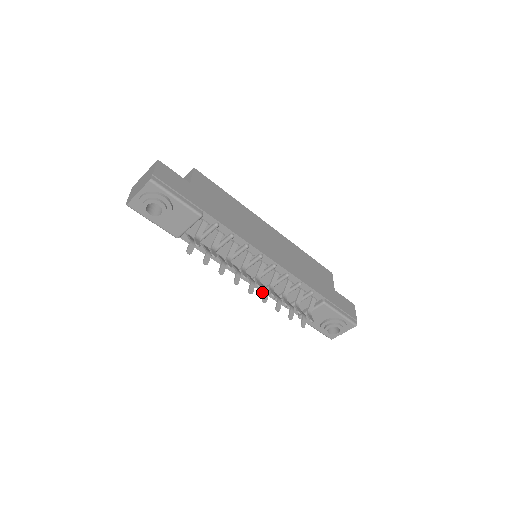
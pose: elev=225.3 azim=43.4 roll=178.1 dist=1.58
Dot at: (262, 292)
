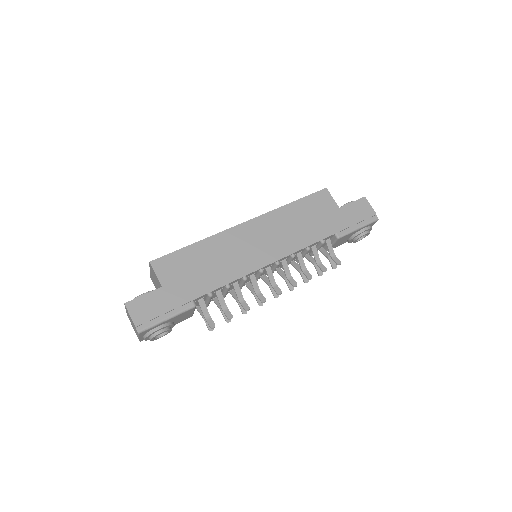
Dot at: occluded
